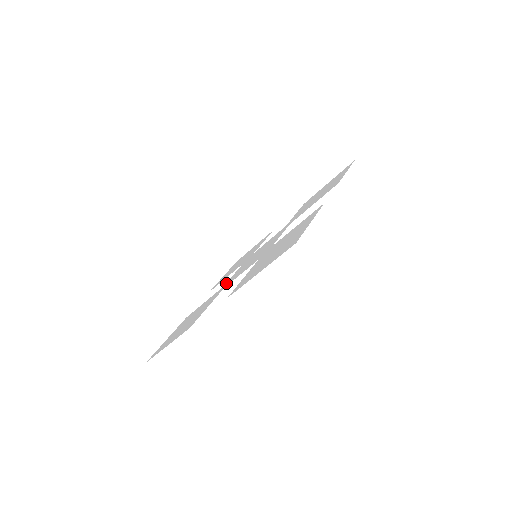
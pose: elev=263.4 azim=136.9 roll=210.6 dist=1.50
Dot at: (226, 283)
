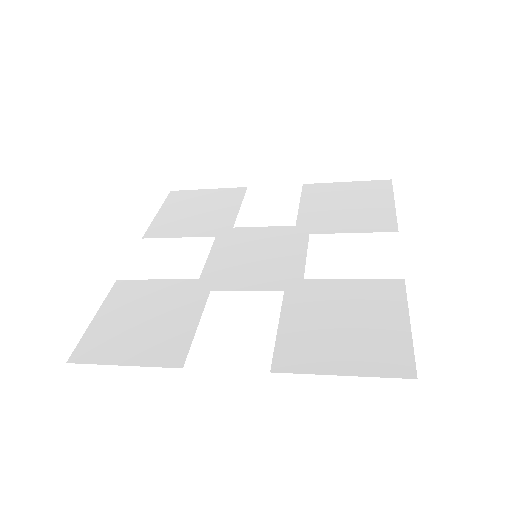
Dot at: (205, 274)
